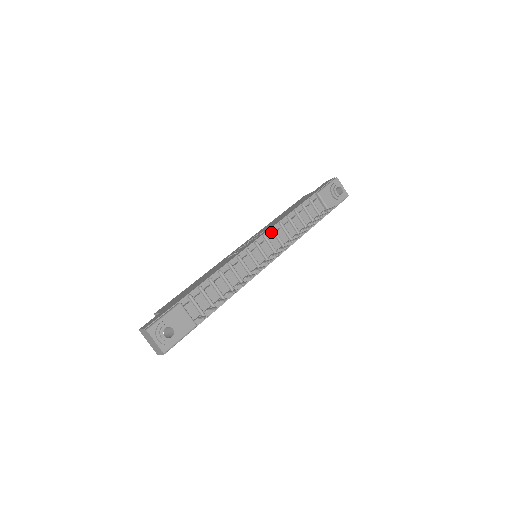
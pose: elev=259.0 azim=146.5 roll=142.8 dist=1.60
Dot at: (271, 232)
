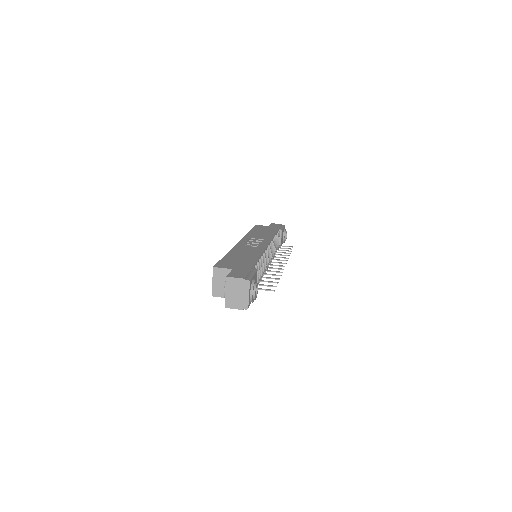
Dot at: occluded
